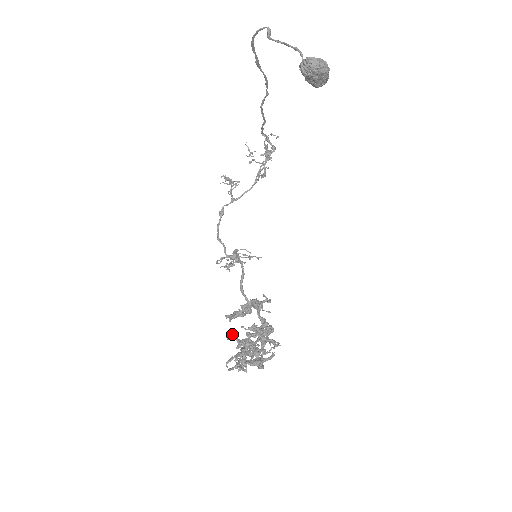
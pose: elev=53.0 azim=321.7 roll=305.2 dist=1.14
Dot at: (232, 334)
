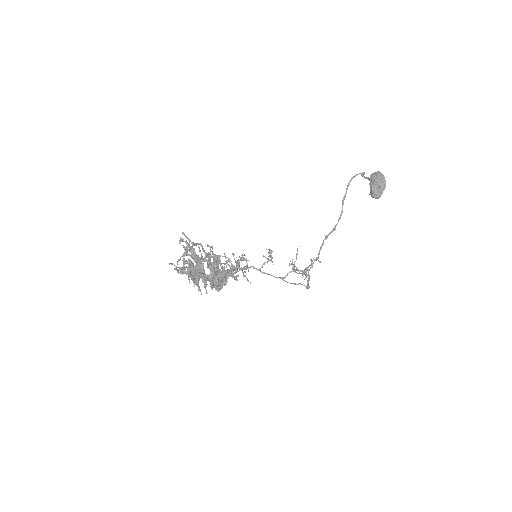
Dot at: occluded
